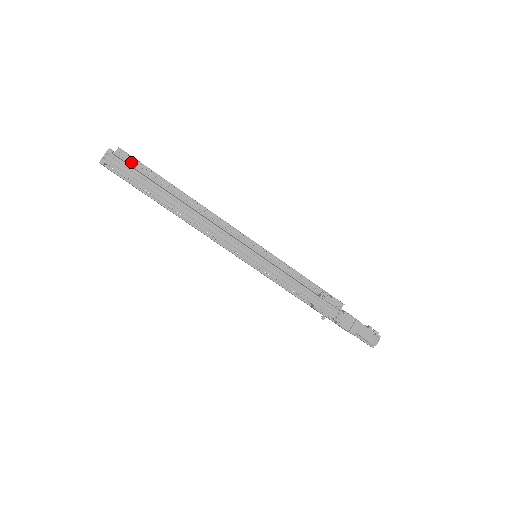
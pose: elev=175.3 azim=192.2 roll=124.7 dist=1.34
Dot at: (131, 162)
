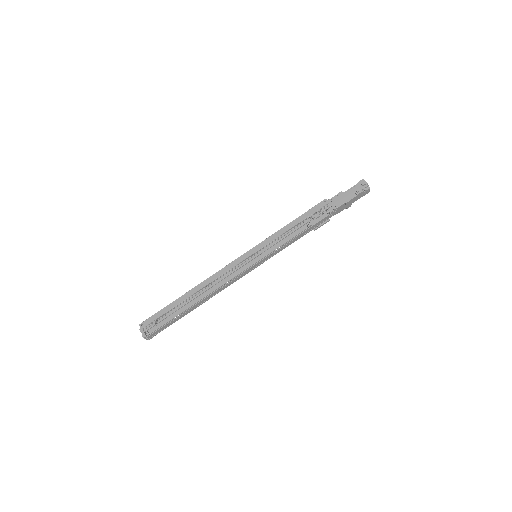
Dot at: occluded
